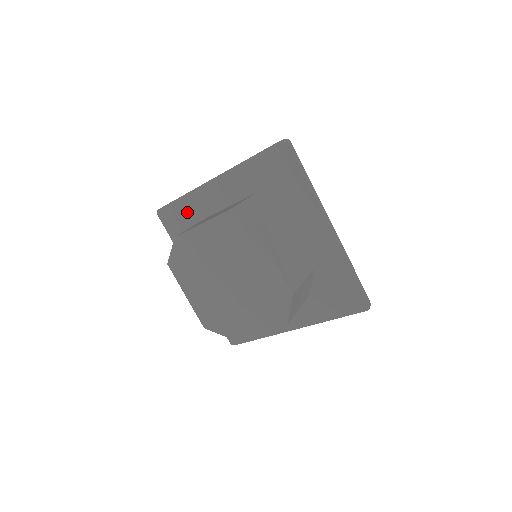
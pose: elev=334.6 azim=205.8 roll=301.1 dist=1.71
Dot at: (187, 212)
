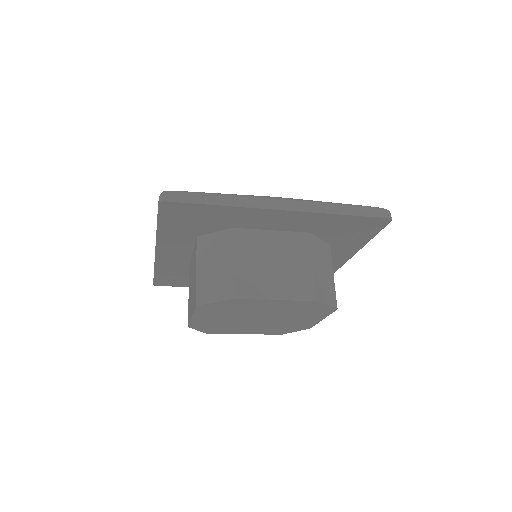
Dot at: (172, 273)
